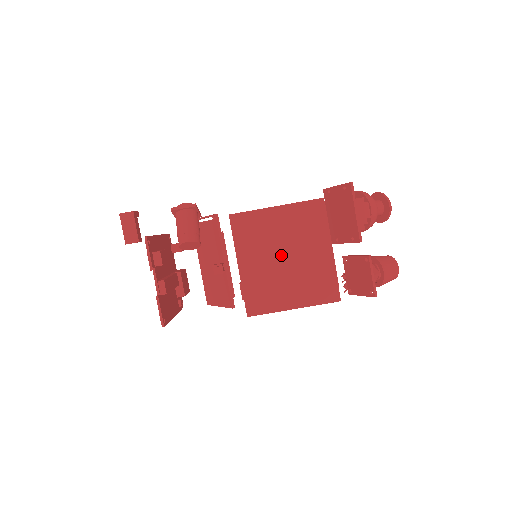
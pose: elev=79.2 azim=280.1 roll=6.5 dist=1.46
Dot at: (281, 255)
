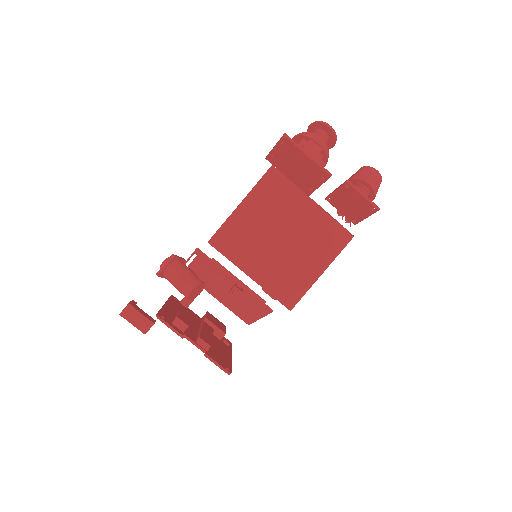
Dot at: (276, 240)
